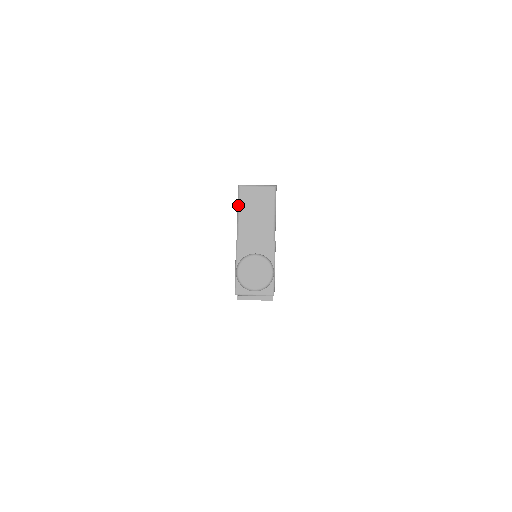
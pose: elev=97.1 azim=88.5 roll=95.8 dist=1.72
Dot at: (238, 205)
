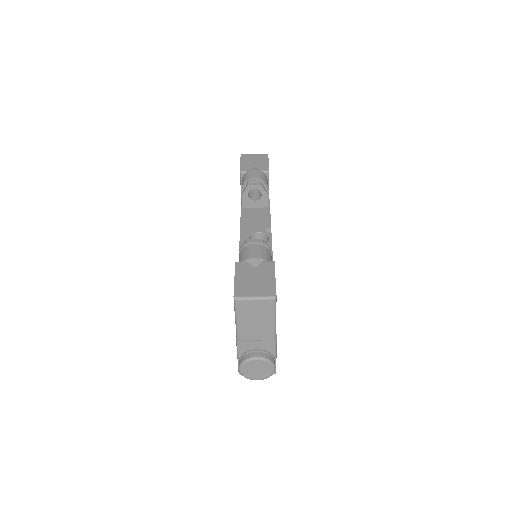
Dot at: (235, 314)
